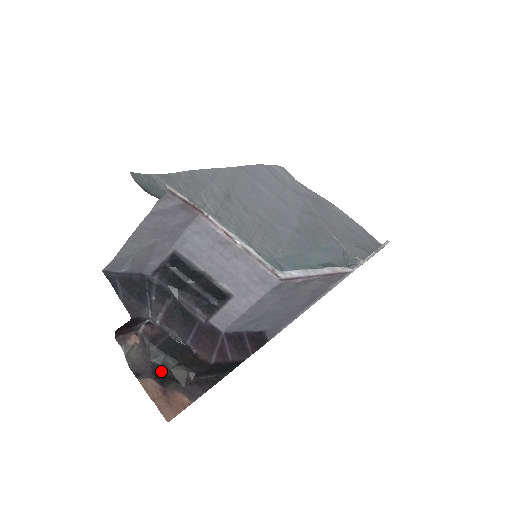
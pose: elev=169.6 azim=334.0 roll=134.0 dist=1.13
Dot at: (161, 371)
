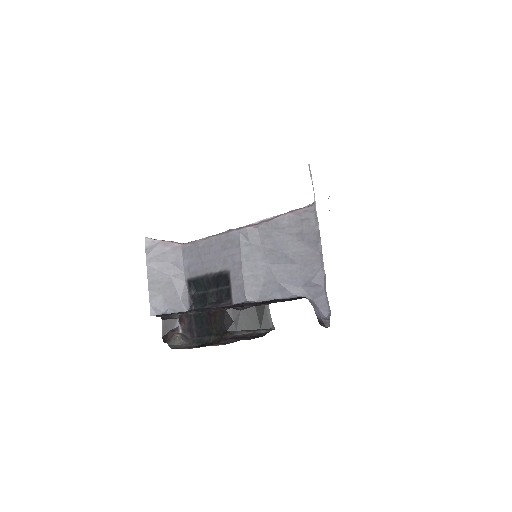
Dot at: (202, 346)
